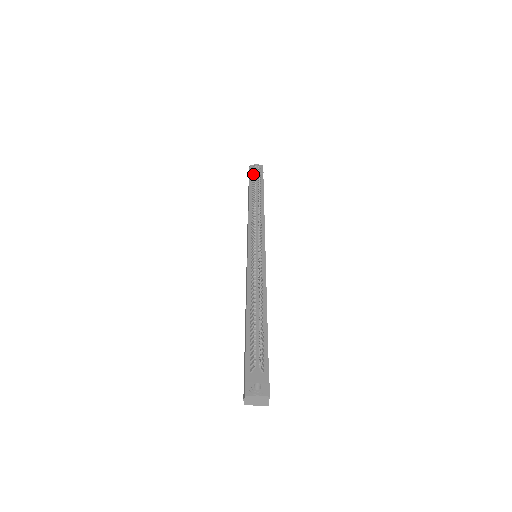
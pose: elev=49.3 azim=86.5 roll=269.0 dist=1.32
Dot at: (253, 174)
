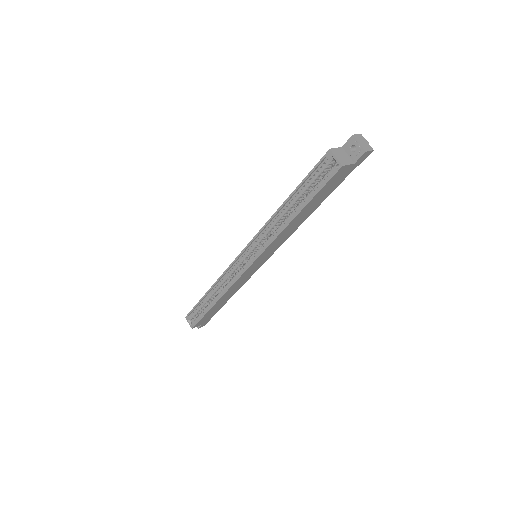
Dot at: occluded
